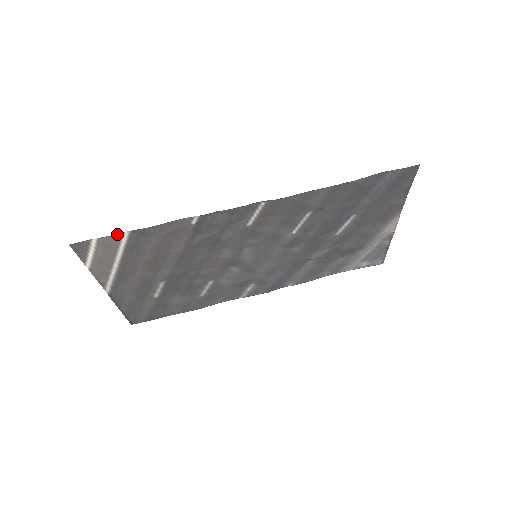
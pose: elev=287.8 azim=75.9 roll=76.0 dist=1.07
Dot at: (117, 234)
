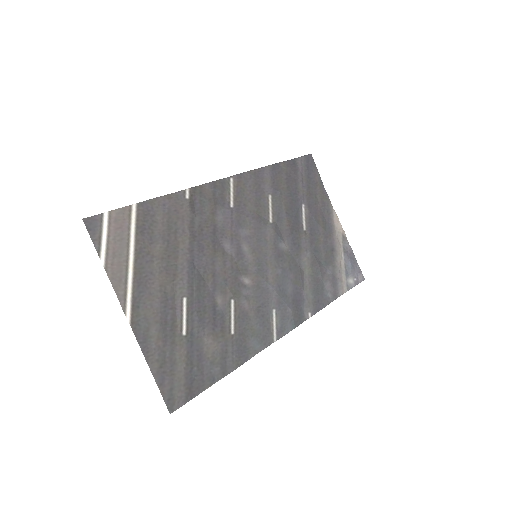
Dot at: (126, 207)
